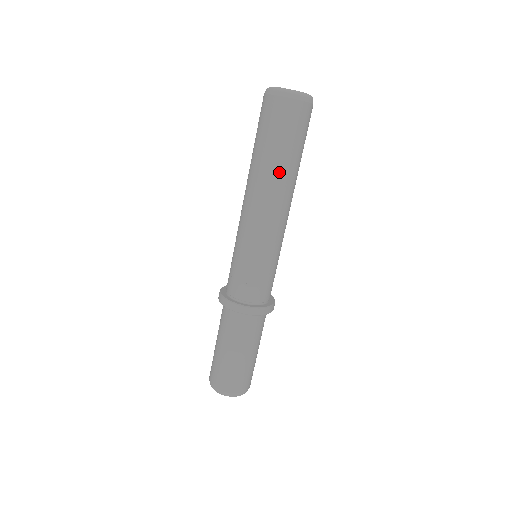
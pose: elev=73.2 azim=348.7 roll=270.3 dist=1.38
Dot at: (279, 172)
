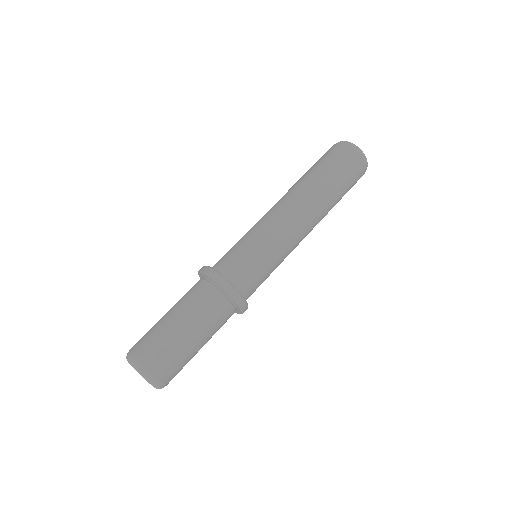
Dot at: (321, 192)
